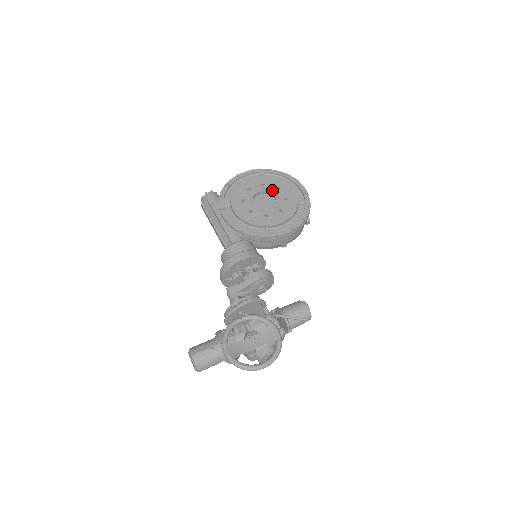
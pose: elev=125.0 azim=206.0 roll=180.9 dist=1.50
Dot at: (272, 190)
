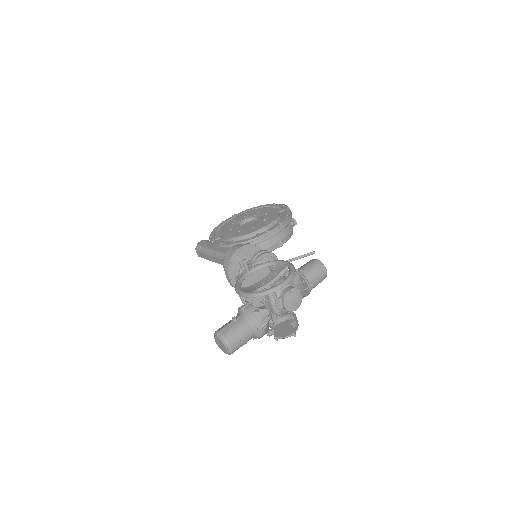
Dot at: (253, 215)
